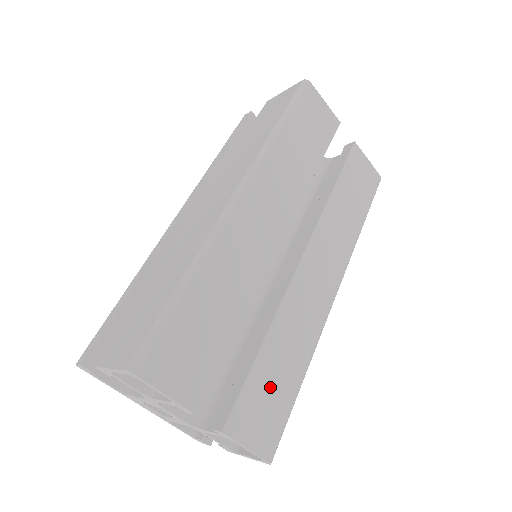
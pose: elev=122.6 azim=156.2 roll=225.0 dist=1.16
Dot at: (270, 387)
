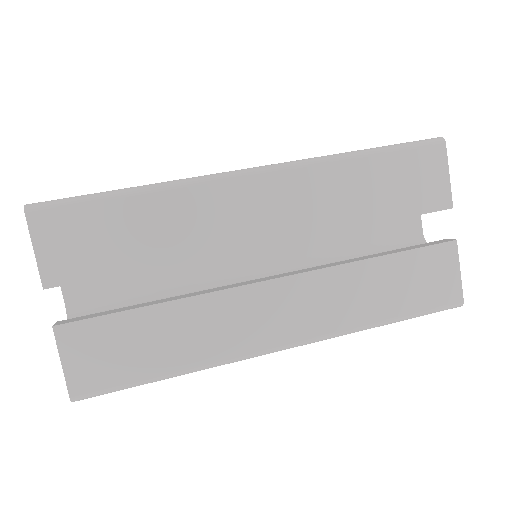
Dot at: (130, 344)
